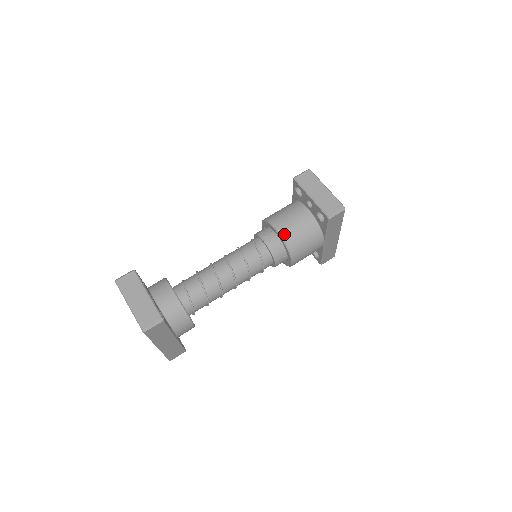
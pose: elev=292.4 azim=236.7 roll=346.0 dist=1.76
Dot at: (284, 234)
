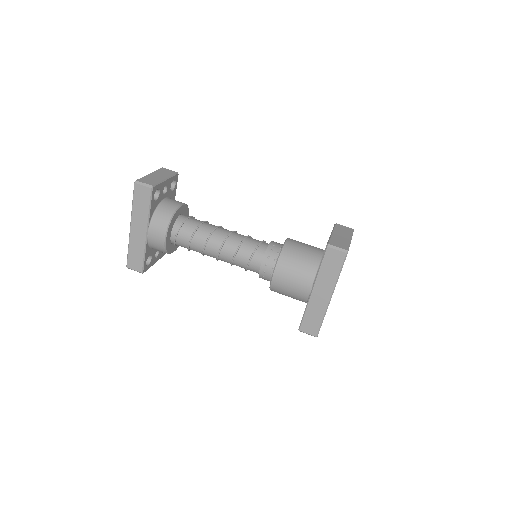
Dot at: (288, 245)
